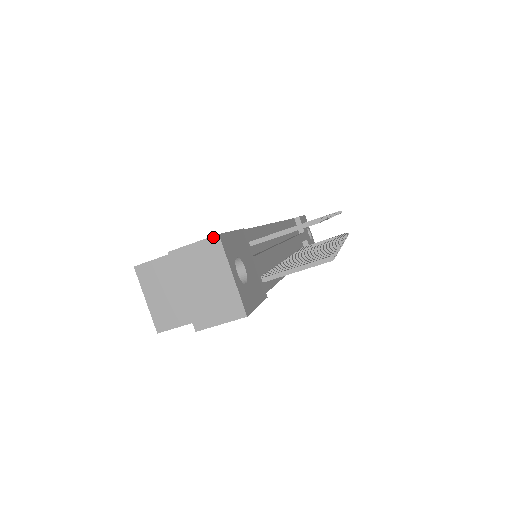
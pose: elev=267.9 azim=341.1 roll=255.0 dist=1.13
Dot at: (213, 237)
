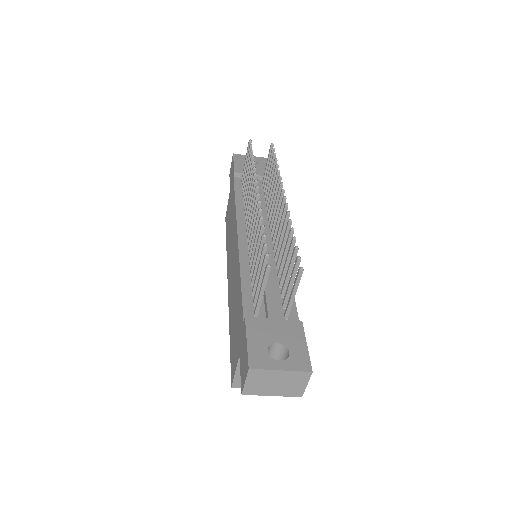
Dot at: (249, 372)
